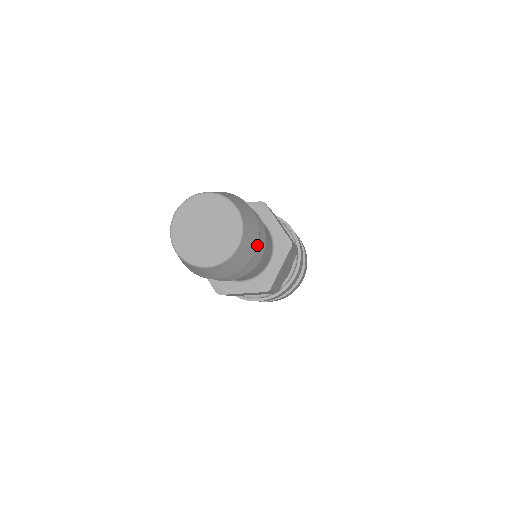
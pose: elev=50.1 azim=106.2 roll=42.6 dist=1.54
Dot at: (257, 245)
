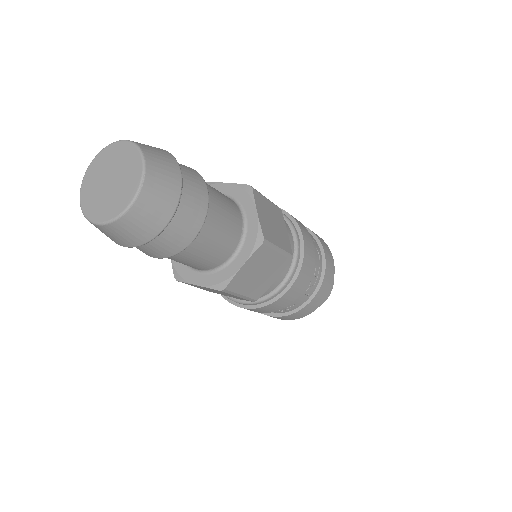
Dot at: (178, 166)
